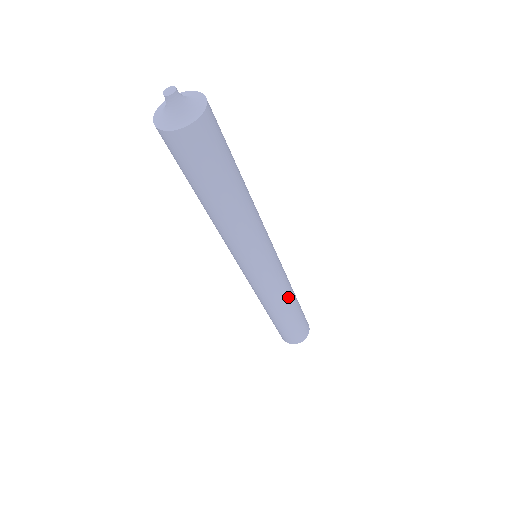
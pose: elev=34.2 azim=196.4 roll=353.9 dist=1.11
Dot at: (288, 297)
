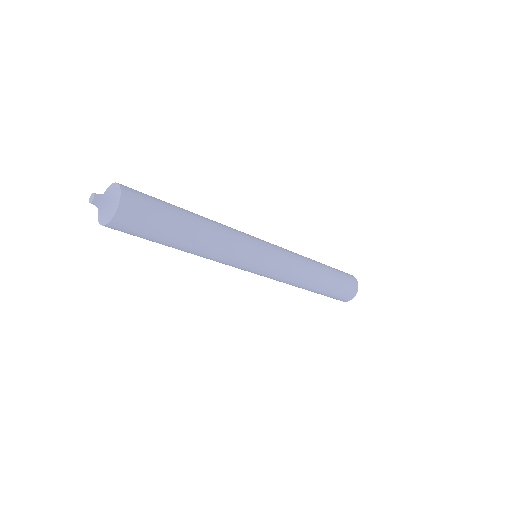
Dot at: (298, 285)
